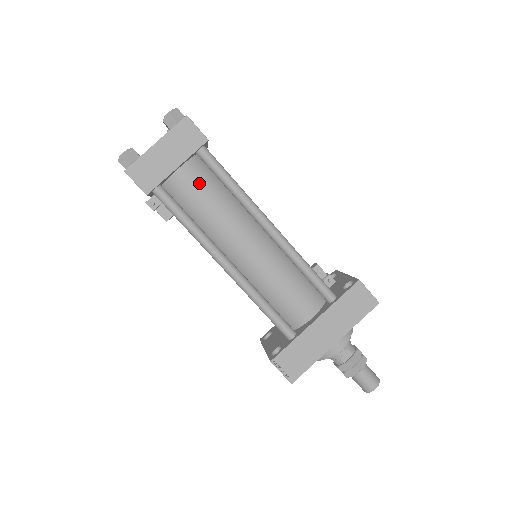
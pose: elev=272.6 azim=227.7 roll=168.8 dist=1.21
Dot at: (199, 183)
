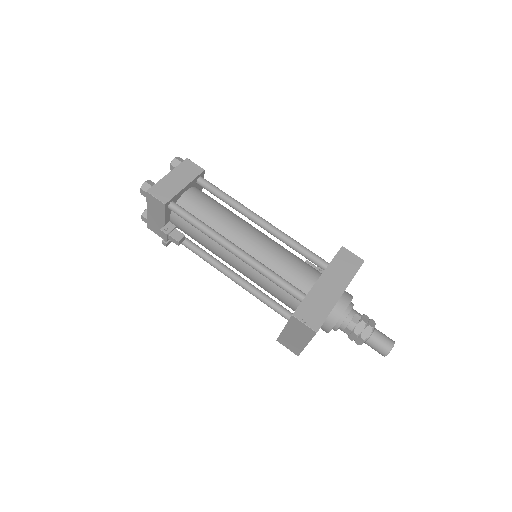
Dot at: (202, 199)
